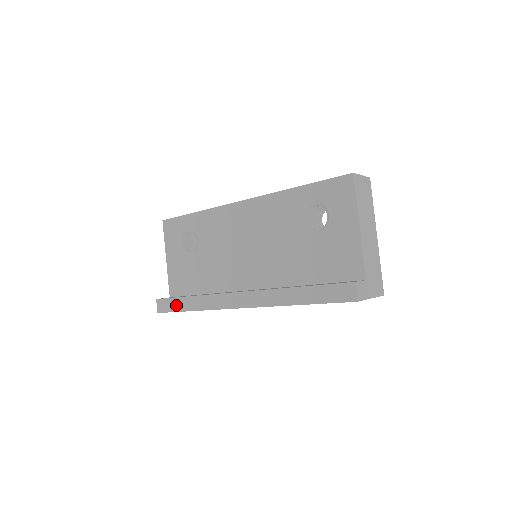
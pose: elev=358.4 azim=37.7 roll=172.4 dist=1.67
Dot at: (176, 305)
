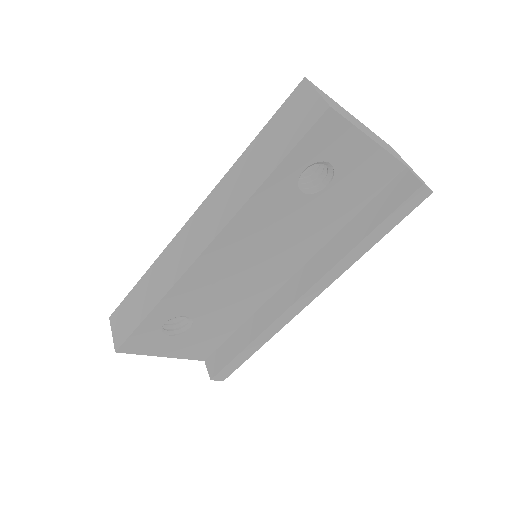
Dot at: (239, 361)
